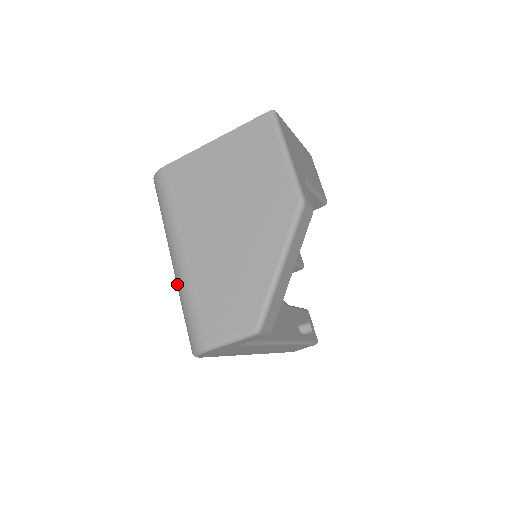
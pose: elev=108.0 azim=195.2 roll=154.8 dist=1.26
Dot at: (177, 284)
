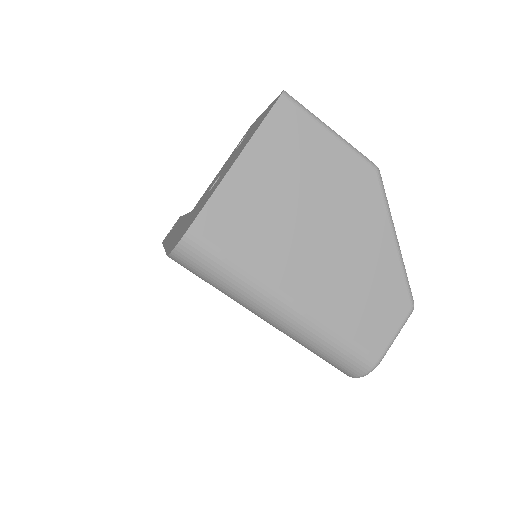
Dot at: (299, 334)
